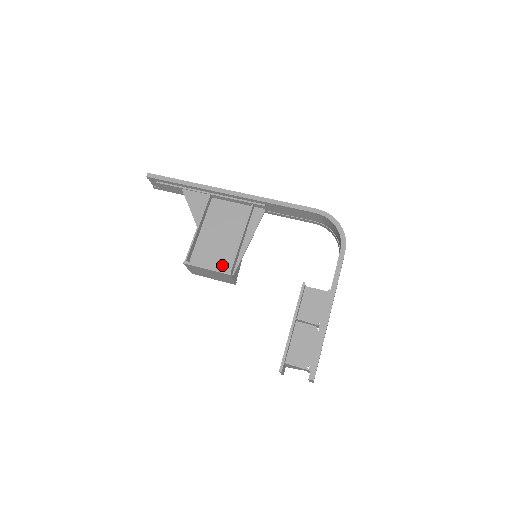
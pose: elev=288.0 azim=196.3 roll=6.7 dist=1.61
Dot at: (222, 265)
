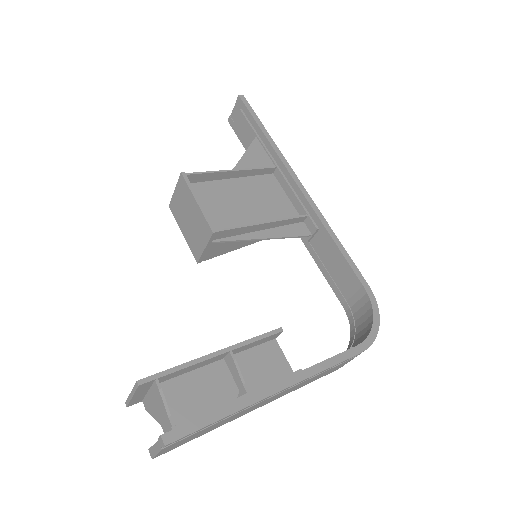
Dot at: (214, 222)
